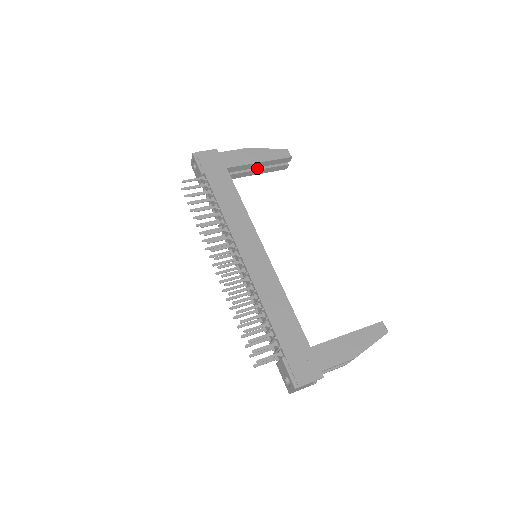
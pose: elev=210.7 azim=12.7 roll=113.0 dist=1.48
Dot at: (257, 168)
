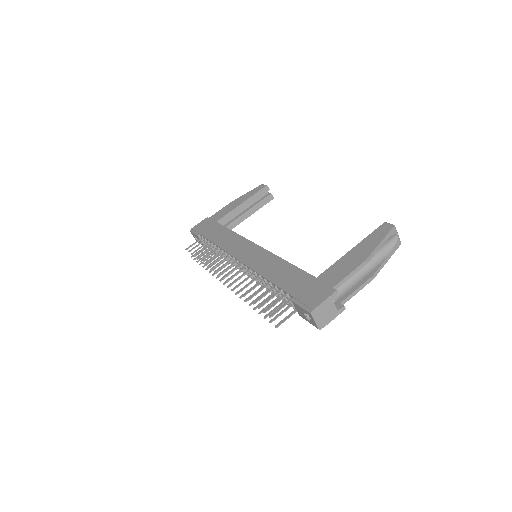
Dot at: (246, 211)
